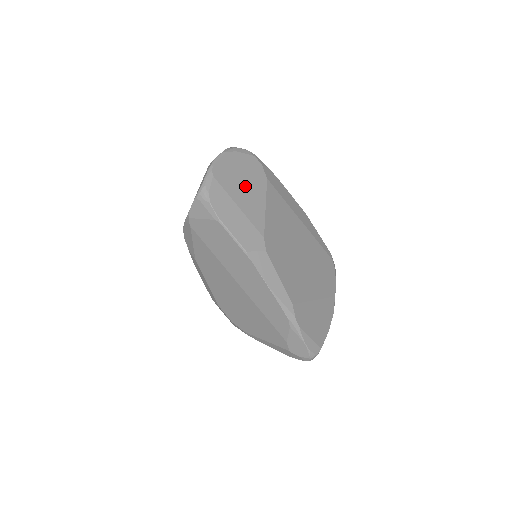
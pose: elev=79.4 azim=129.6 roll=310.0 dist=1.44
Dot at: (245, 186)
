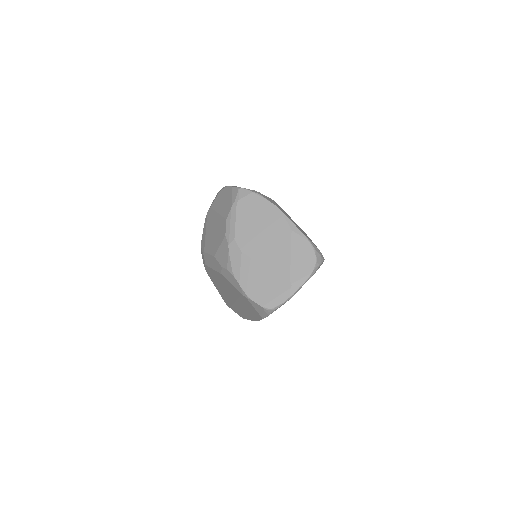
Dot at: occluded
